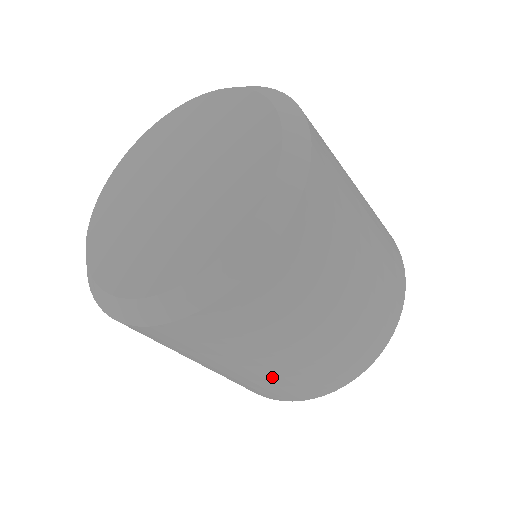
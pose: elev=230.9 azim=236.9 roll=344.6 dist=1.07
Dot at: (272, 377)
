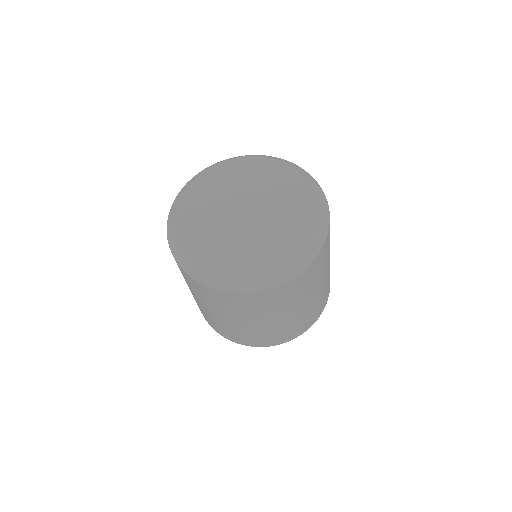
Dot at: (244, 330)
